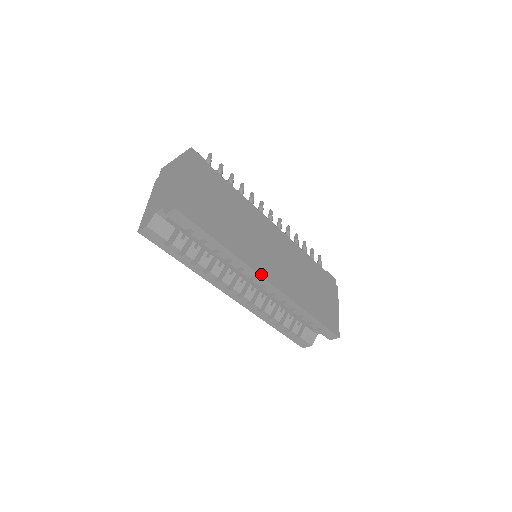
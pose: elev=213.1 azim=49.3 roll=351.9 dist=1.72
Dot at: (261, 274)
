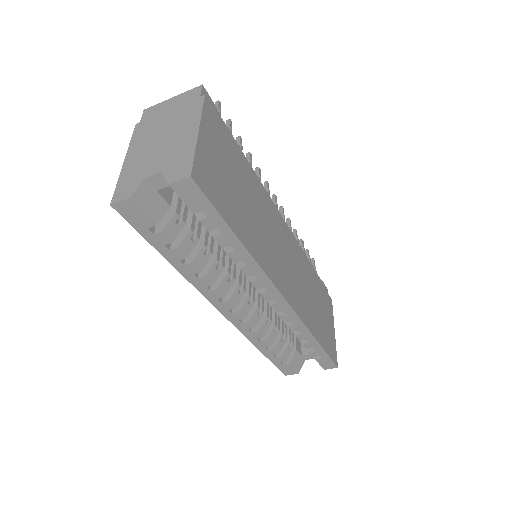
Dot at: (277, 287)
